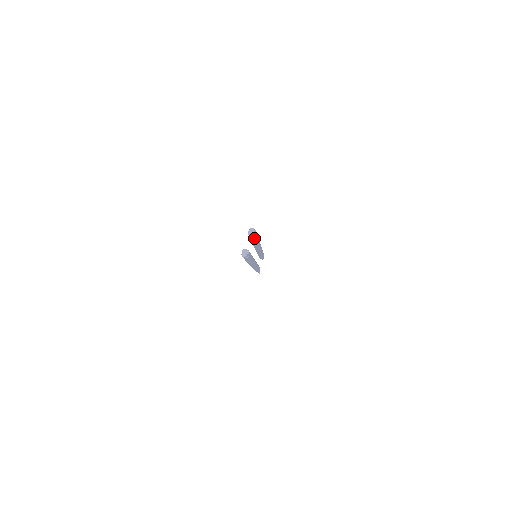
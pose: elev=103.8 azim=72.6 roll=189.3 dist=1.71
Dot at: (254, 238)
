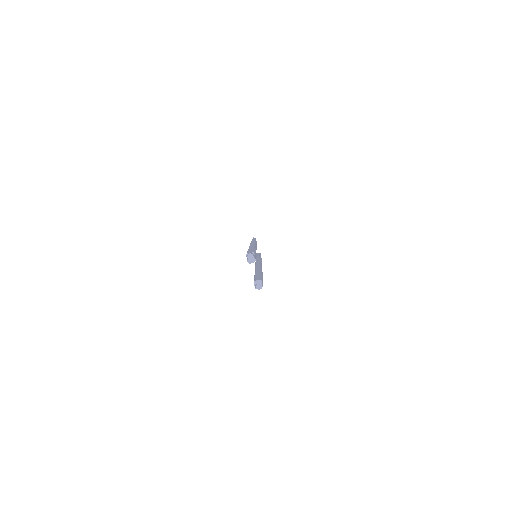
Dot at: occluded
